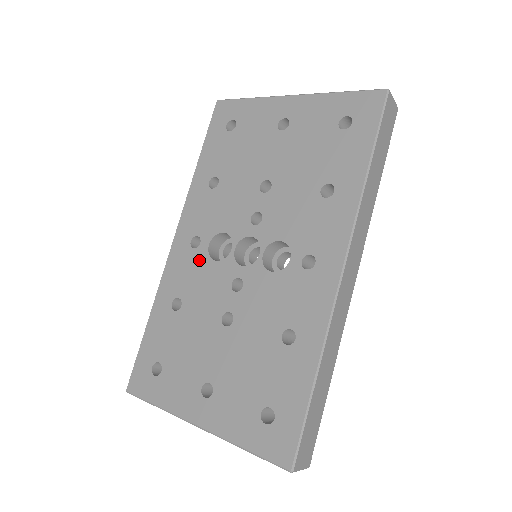
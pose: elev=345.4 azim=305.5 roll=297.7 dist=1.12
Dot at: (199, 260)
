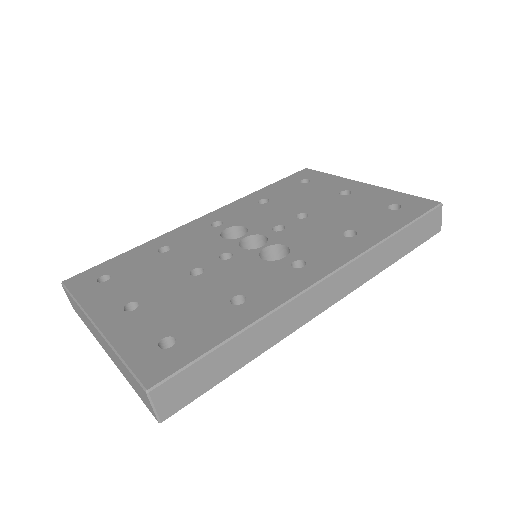
Dot at: (209, 233)
